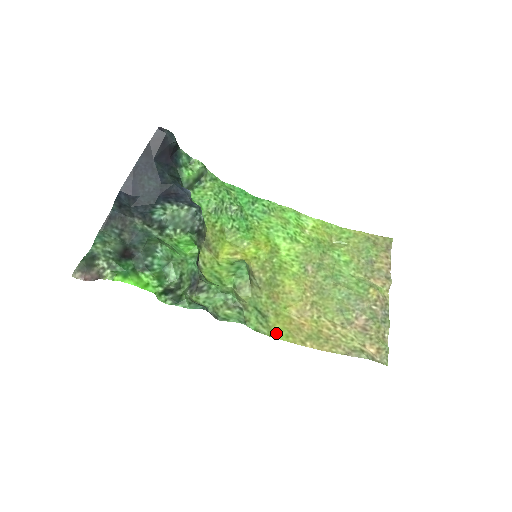
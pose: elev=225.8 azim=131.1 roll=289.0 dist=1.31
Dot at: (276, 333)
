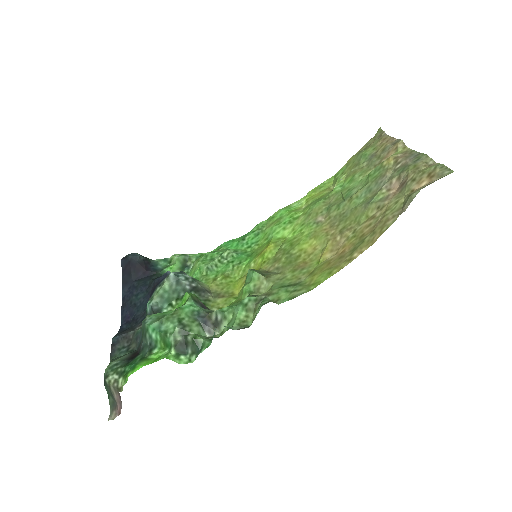
Dot at: (316, 282)
